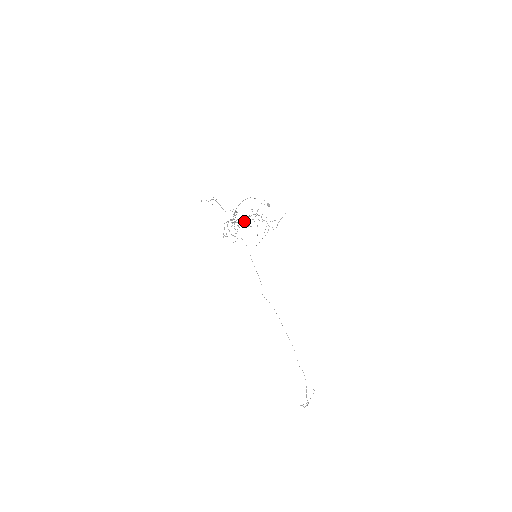
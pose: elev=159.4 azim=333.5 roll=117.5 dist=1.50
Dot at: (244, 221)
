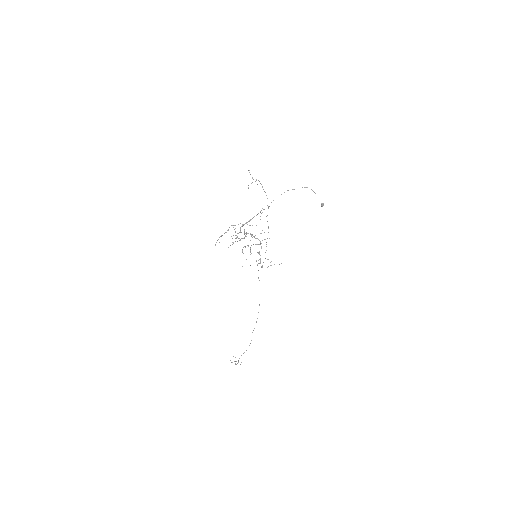
Dot at: (251, 235)
